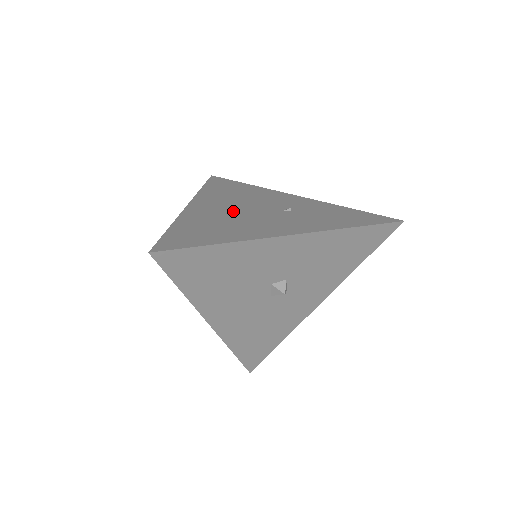
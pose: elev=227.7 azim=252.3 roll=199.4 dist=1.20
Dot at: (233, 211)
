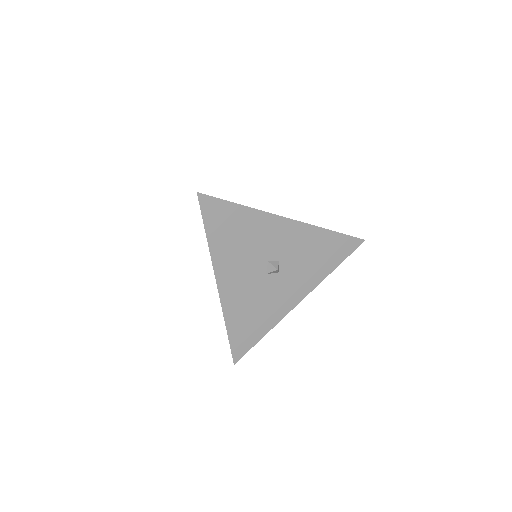
Dot at: occluded
